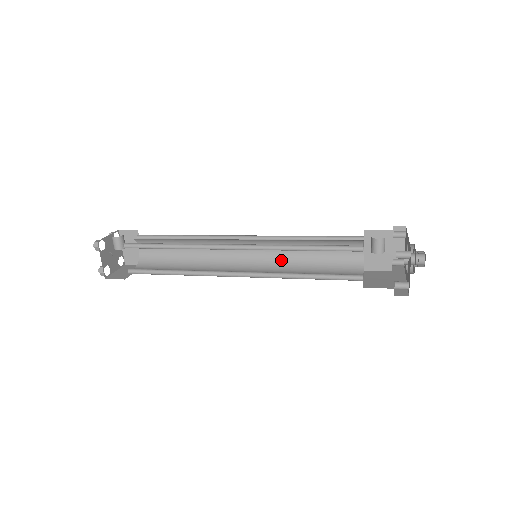
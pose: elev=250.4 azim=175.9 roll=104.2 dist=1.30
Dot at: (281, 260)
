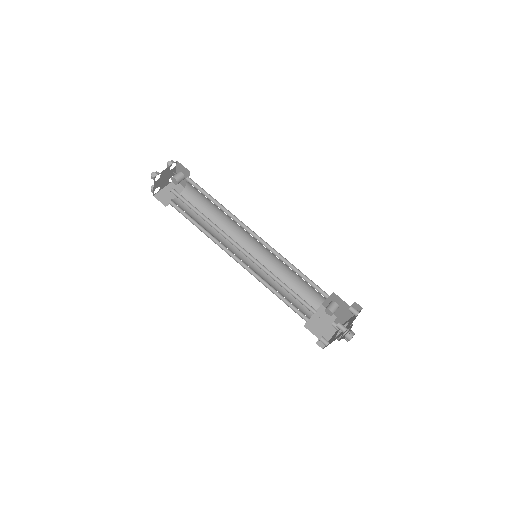
Dot at: (262, 276)
